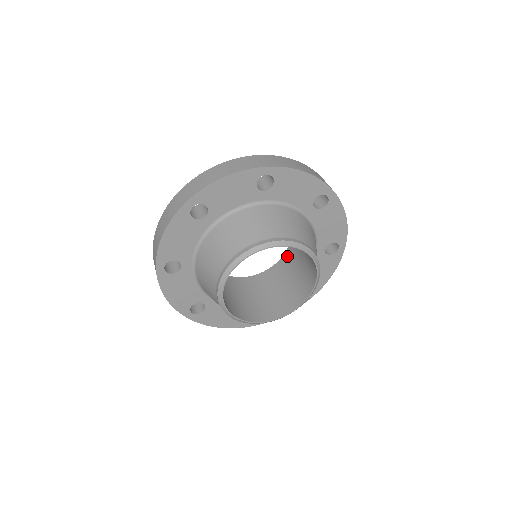
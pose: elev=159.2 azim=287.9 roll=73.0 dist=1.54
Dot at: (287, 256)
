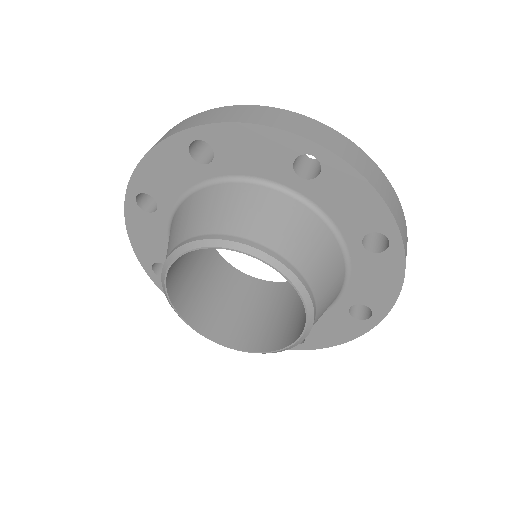
Dot at: occluded
